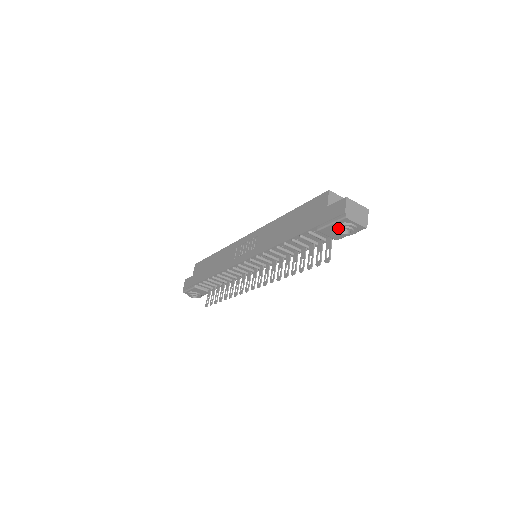
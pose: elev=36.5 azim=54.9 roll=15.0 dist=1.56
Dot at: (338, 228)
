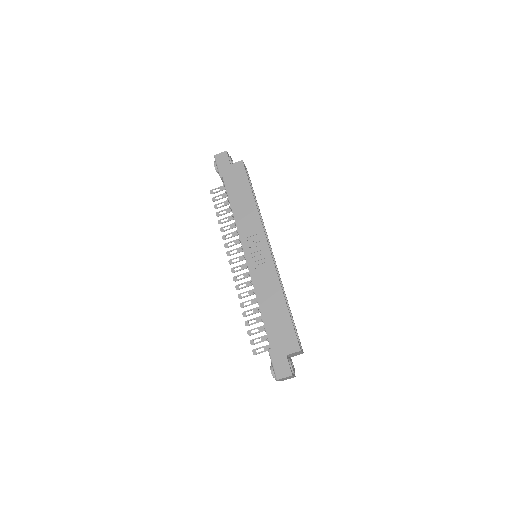
Dot at: (271, 369)
